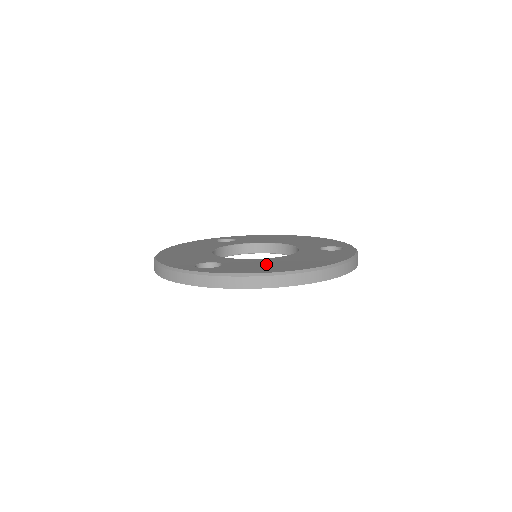
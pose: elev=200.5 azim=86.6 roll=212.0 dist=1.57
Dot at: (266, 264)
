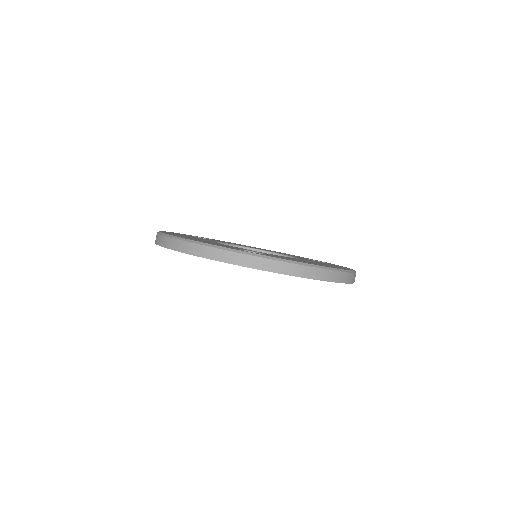
Dot at: occluded
